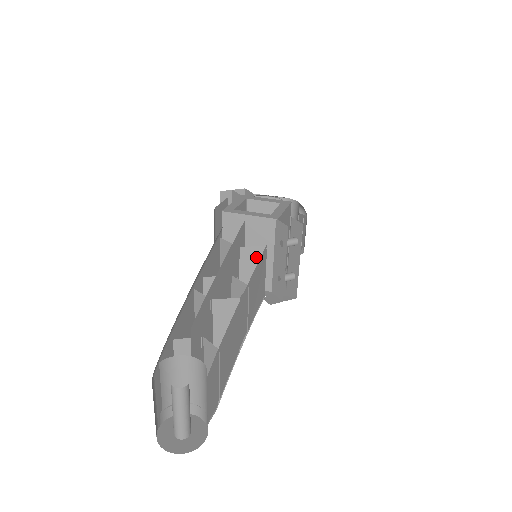
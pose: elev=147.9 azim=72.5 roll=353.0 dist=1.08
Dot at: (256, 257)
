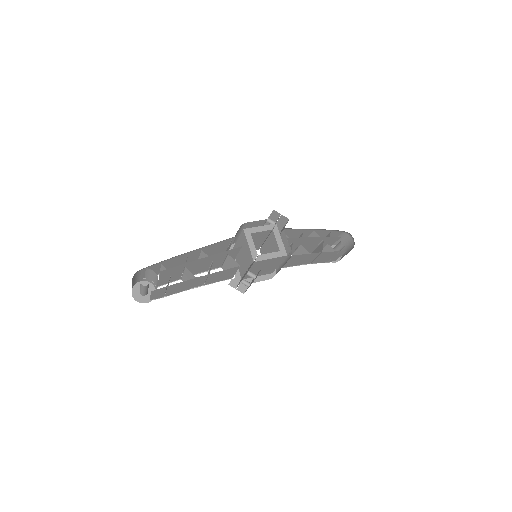
Dot at: (234, 264)
